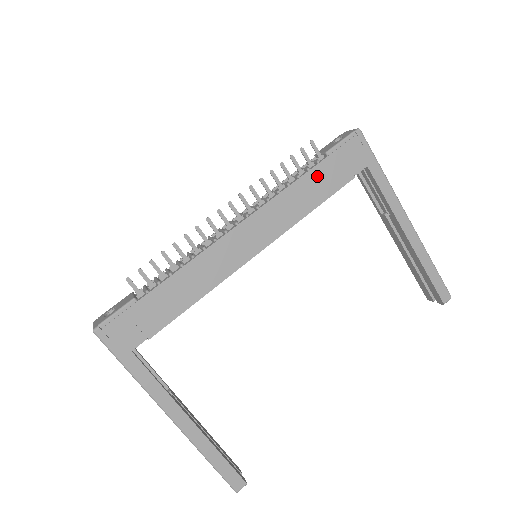
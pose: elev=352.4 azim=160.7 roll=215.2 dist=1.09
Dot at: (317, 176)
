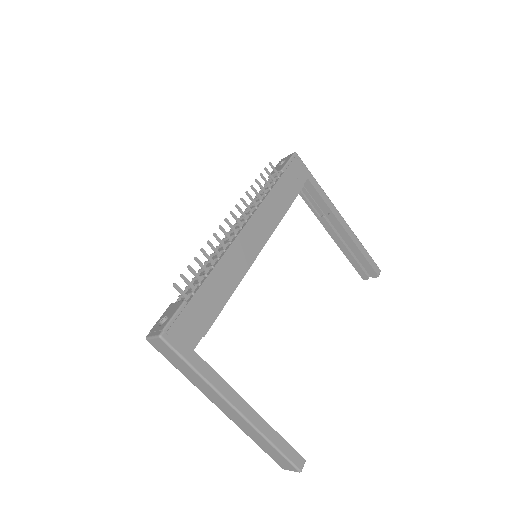
Dot at: (281, 187)
